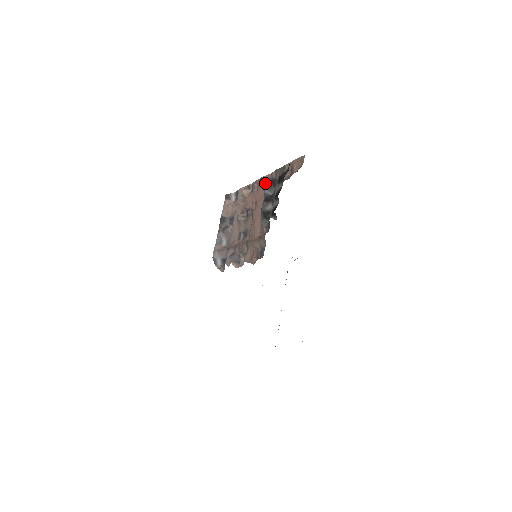
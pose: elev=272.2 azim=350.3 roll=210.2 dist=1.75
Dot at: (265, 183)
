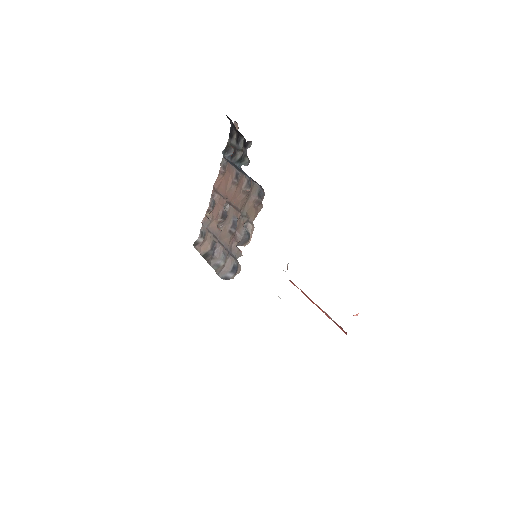
Dot at: (220, 181)
